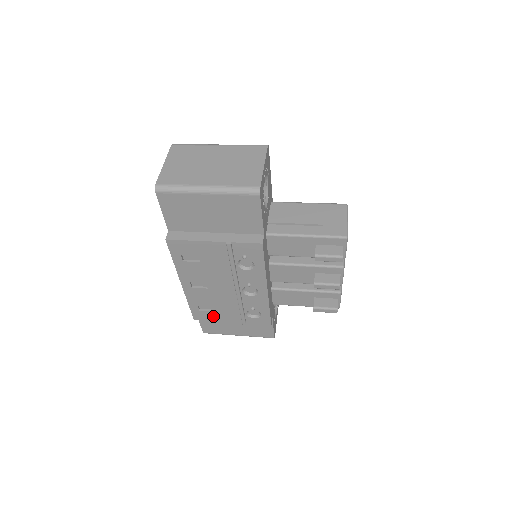
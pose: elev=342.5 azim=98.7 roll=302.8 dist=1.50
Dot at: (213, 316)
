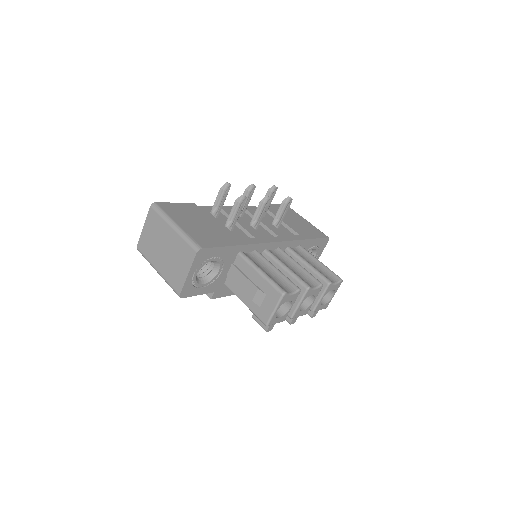
Dot at: occluded
